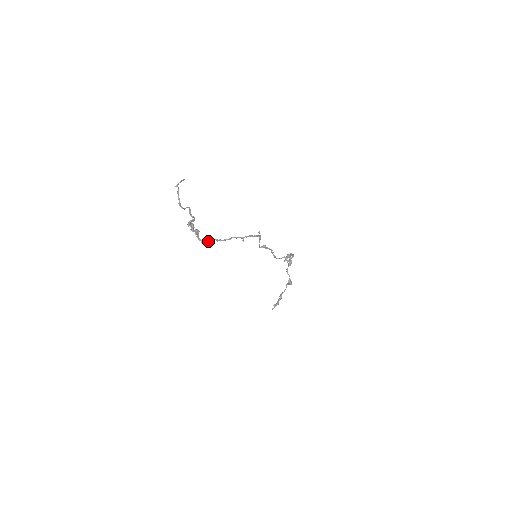
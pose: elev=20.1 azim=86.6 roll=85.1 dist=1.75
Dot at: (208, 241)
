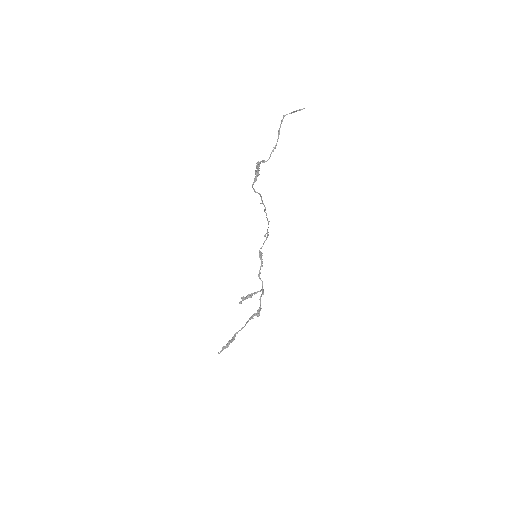
Dot at: (259, 193)
